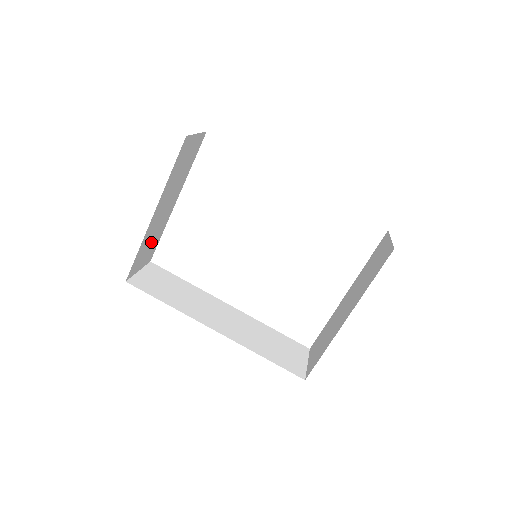
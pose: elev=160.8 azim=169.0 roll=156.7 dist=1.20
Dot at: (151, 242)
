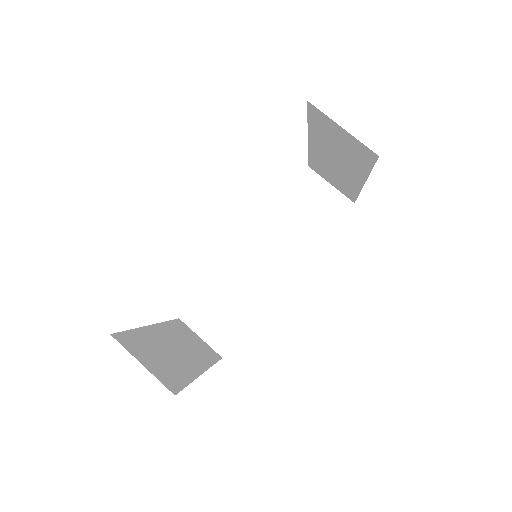
Dot at: (189, 341)
